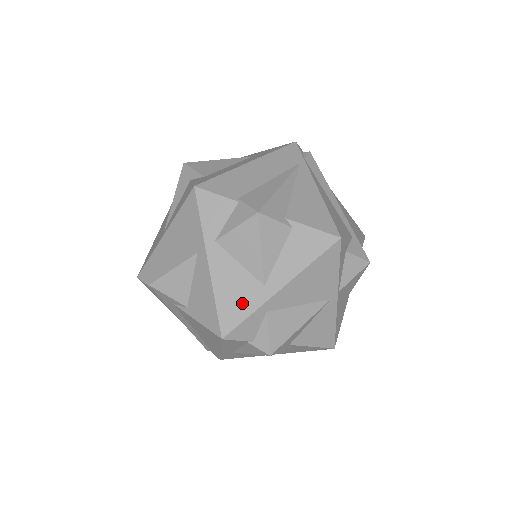
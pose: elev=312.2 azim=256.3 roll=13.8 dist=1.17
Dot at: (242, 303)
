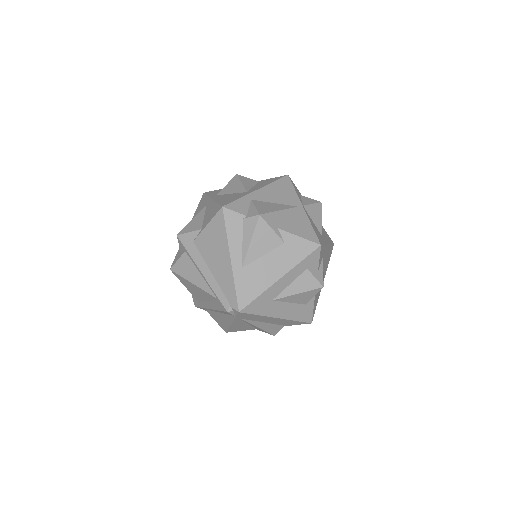
Dot at: (234, 198)
